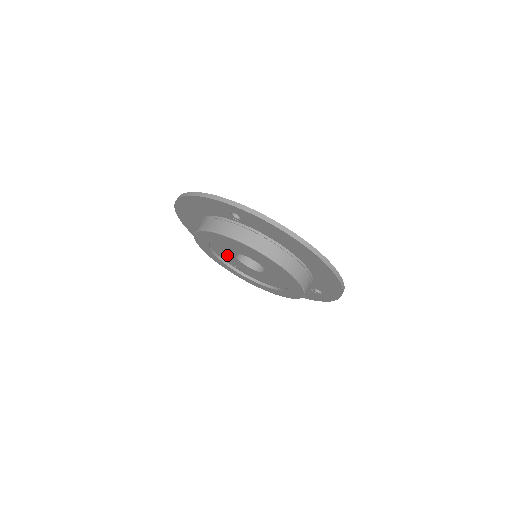
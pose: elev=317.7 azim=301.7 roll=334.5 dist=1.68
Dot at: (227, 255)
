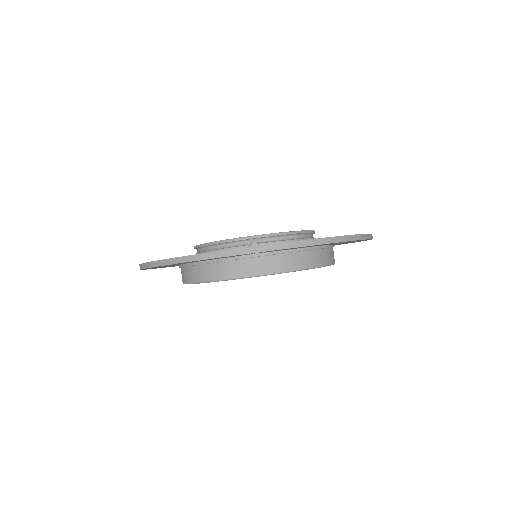
Dot at: occluded
